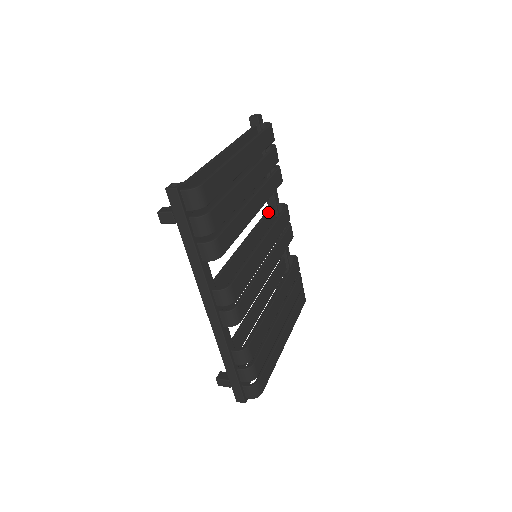
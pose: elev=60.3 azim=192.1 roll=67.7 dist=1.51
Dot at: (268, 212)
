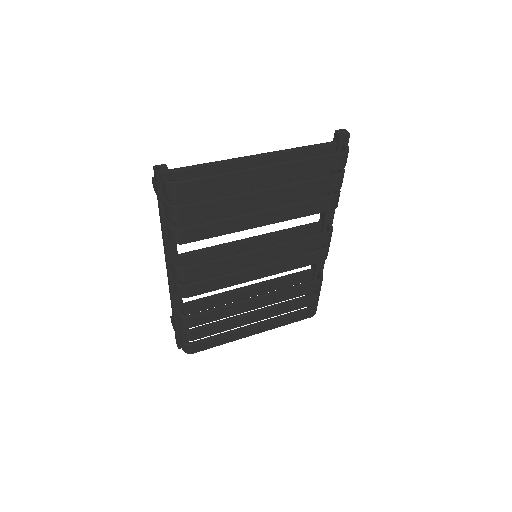
Dot at: (309, 225)
